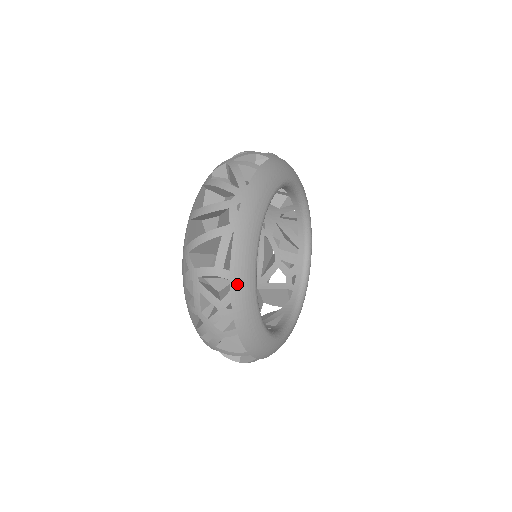
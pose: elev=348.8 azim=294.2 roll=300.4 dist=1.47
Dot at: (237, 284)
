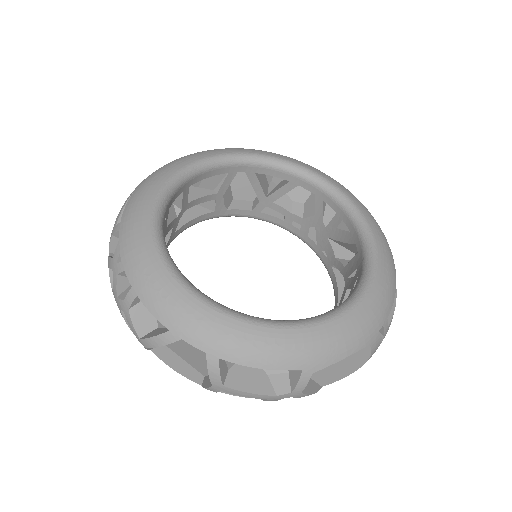
Dot at: (125, 231)
